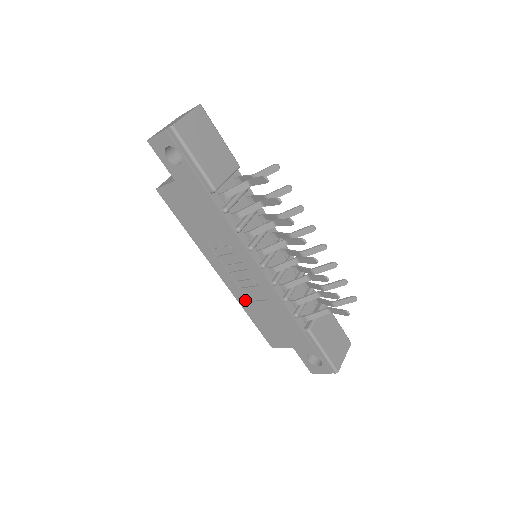
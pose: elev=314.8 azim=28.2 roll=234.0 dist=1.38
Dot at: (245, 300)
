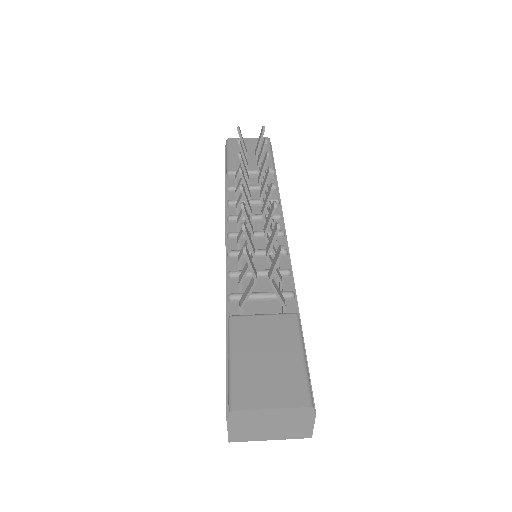
Dot at: occluded
